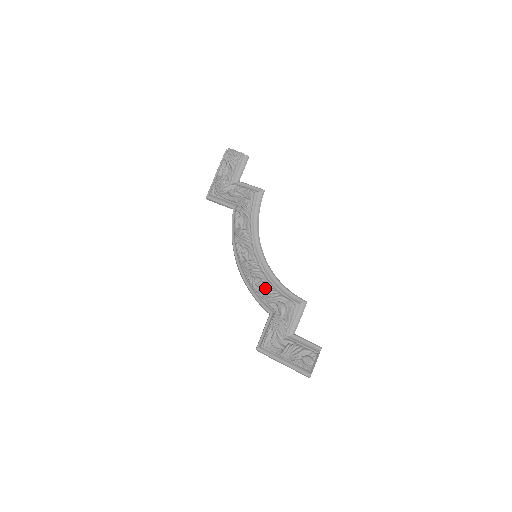
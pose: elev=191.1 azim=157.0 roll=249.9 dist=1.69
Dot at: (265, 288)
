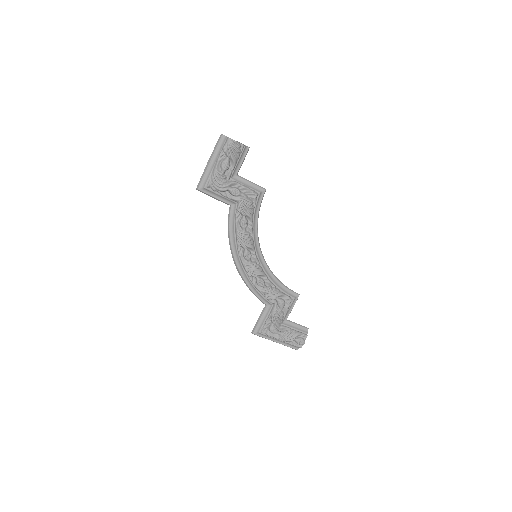
Dot at: (268, 288)
